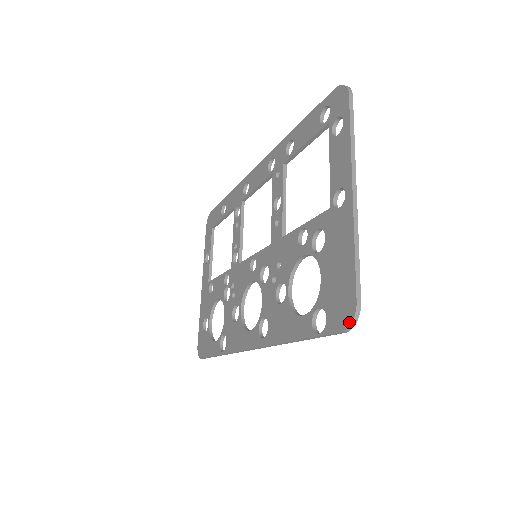
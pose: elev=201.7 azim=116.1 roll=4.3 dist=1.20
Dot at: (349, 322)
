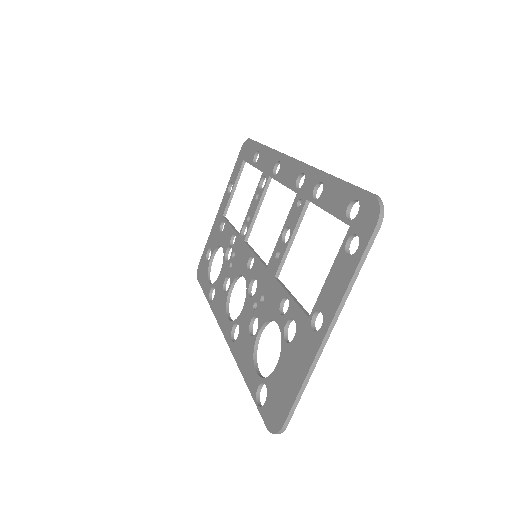
Dot at: (273, 431)
